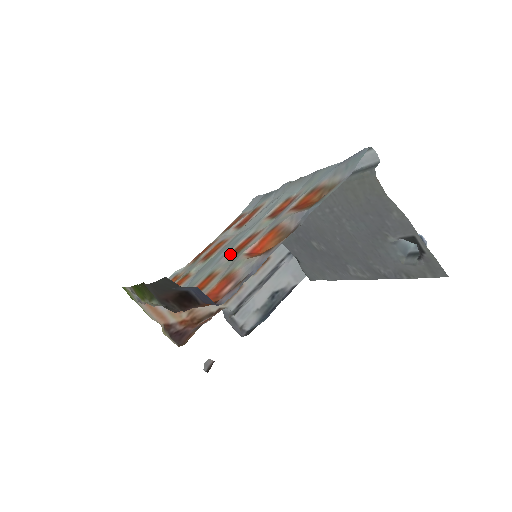
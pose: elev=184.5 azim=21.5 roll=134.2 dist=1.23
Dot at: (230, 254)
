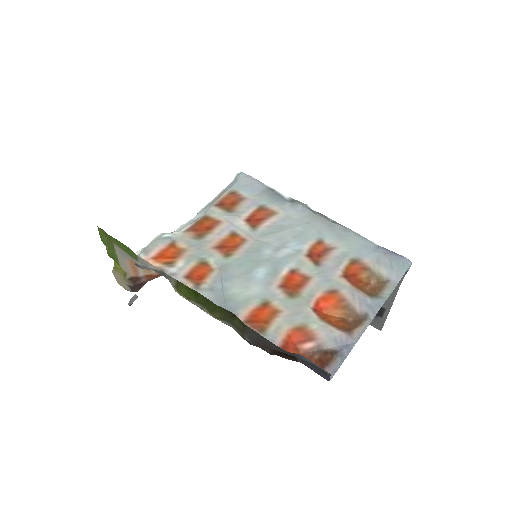
Dot at: (282, 288)
